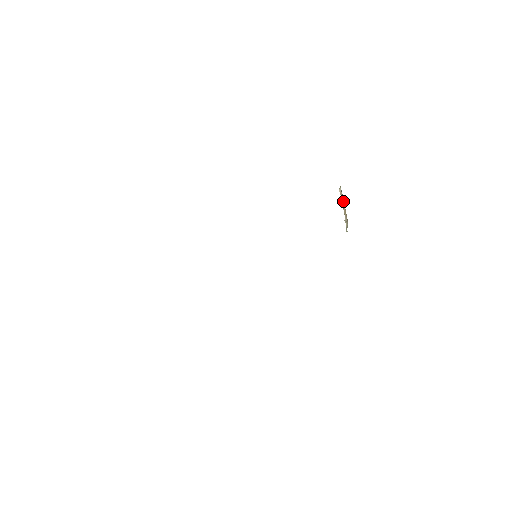
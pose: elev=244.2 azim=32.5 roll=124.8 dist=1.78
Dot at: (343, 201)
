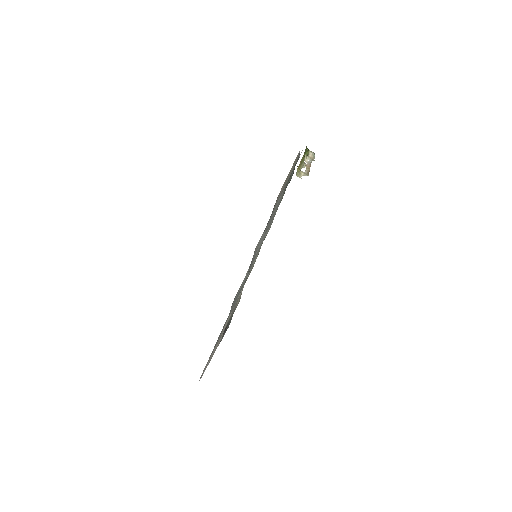
Dot at: (310, 162)
